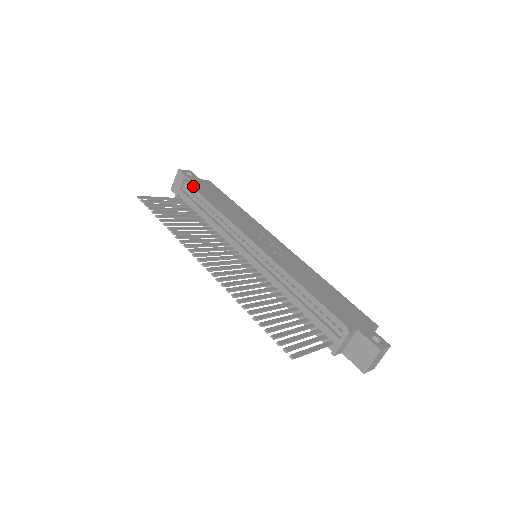
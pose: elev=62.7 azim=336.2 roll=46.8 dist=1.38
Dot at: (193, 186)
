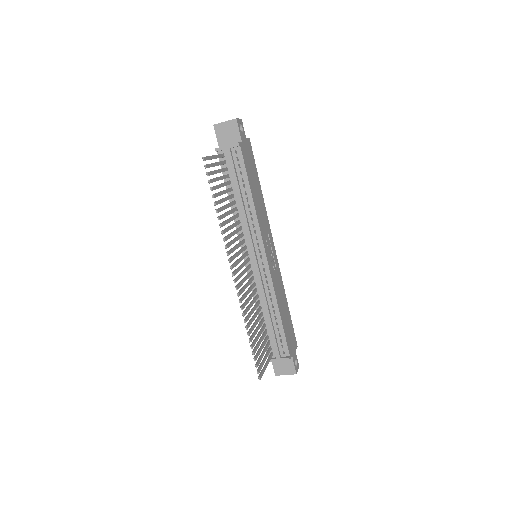
Dot at: (244, 157)
